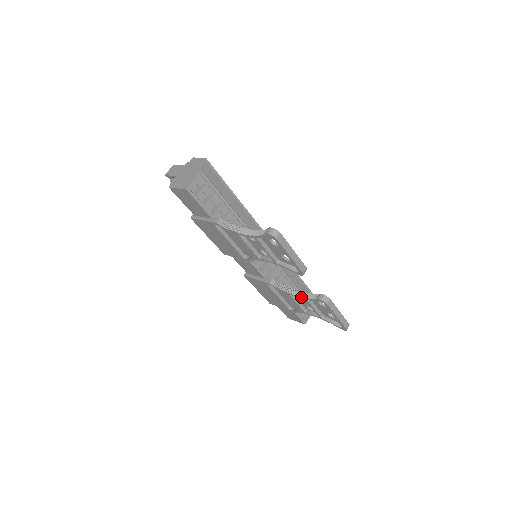
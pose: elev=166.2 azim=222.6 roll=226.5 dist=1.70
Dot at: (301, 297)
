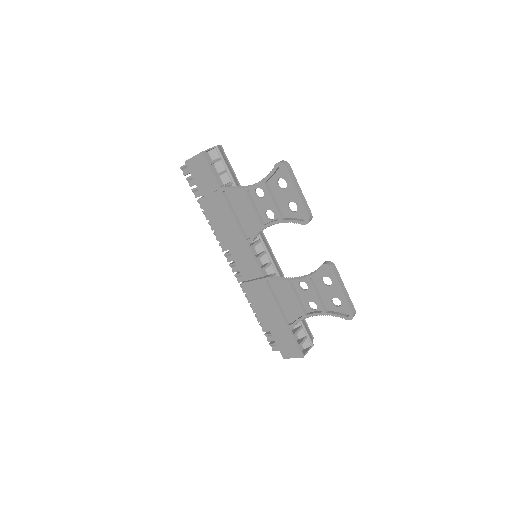
Dot at: (303, 278)
